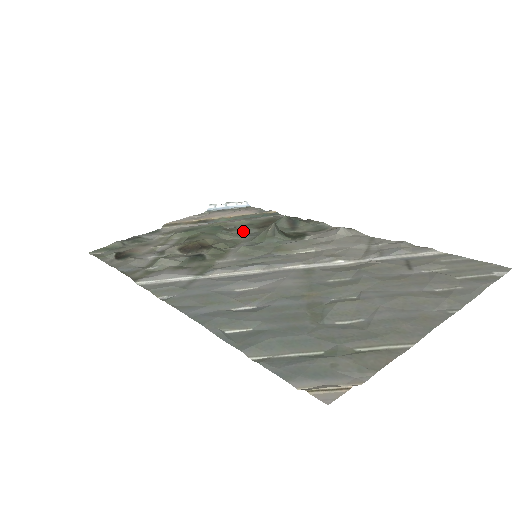
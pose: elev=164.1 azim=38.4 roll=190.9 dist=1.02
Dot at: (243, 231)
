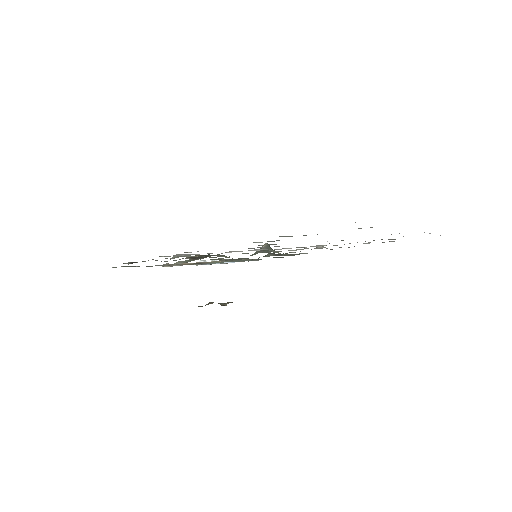
Dot at: occluded
